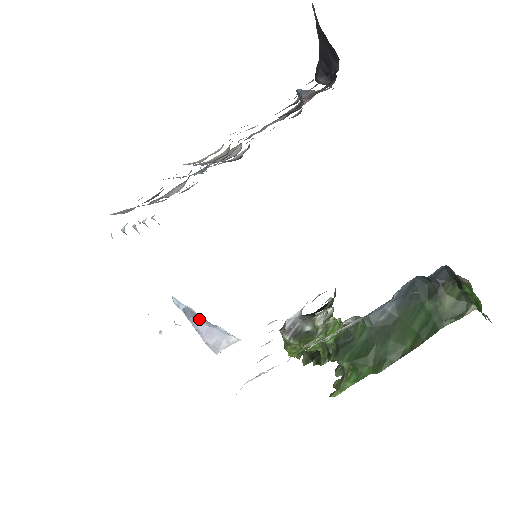
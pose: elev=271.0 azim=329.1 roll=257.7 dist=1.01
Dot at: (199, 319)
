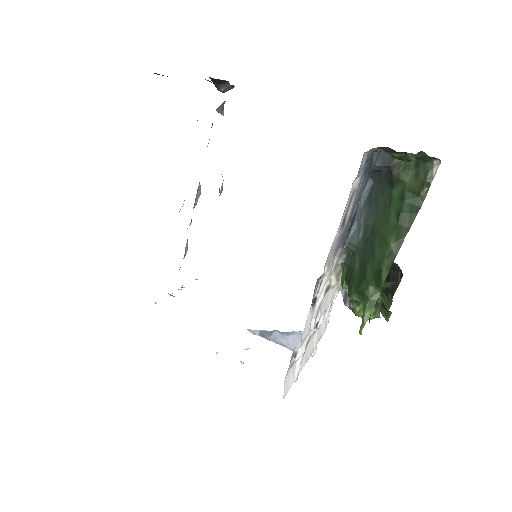
Dot at: (277, 335)
